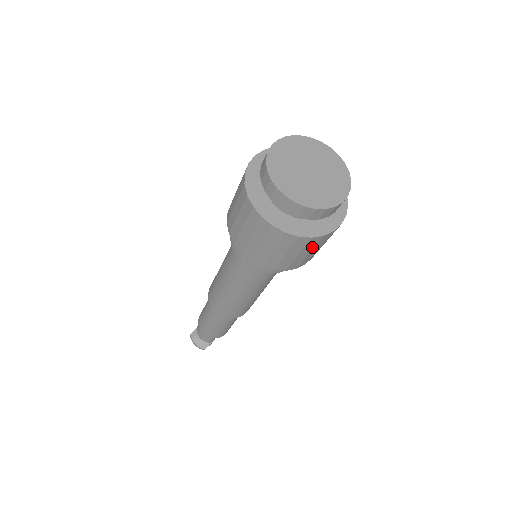
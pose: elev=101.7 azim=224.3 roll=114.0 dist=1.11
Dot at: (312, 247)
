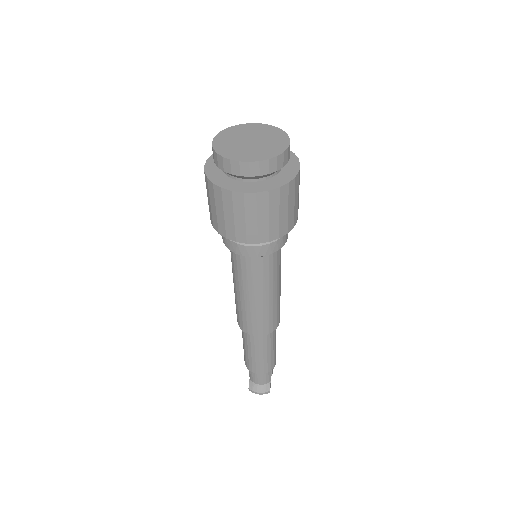
Dot at: (293, 195)
